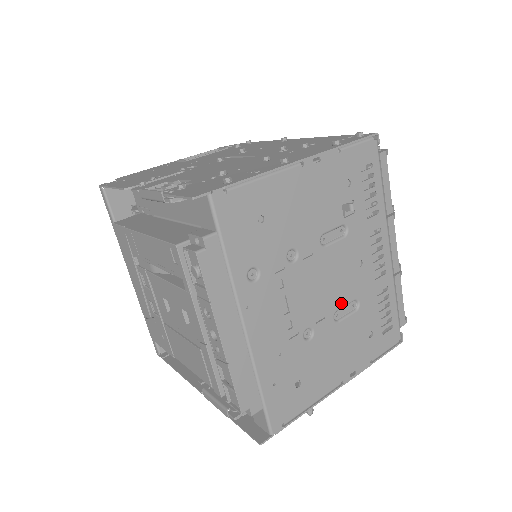
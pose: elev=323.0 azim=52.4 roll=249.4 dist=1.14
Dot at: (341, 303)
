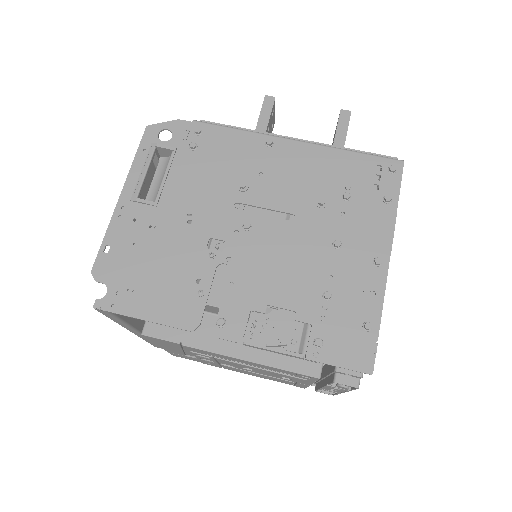
Dot at: occluded
